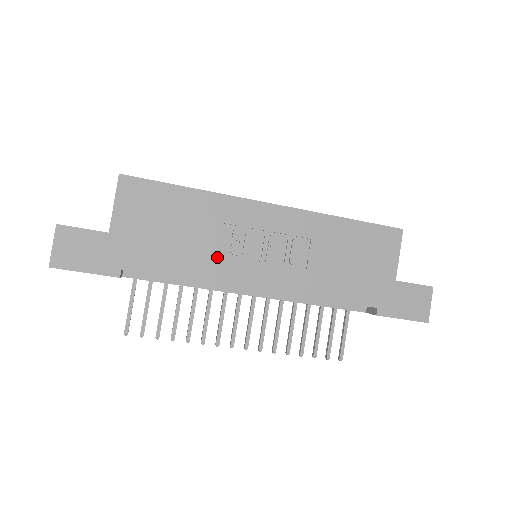
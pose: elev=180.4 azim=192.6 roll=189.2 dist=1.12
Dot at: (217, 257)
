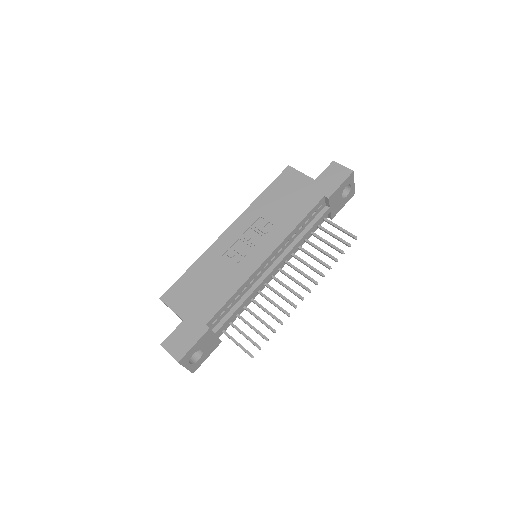
Dot at: (235, 271)
